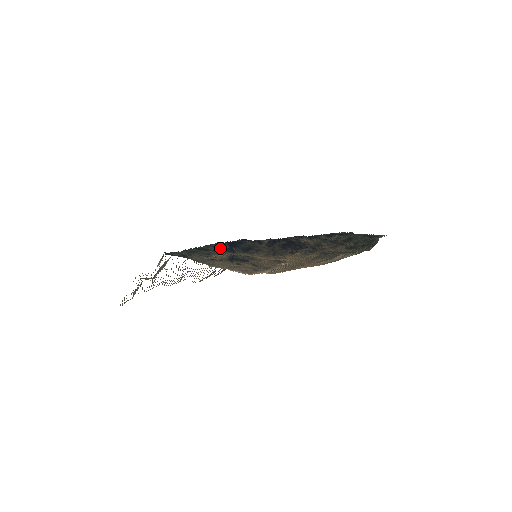
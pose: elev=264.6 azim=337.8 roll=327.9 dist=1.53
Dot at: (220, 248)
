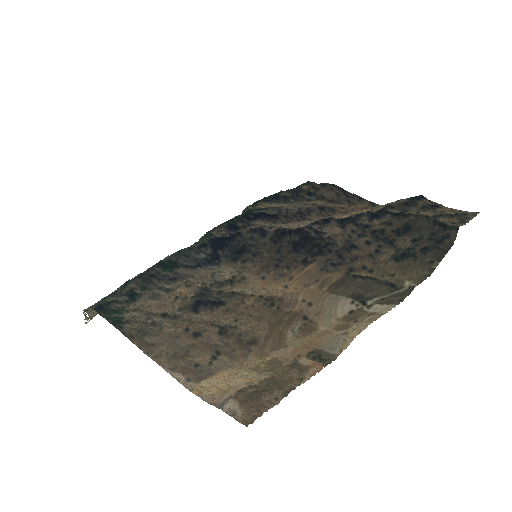
Dot at: (196, 259)
